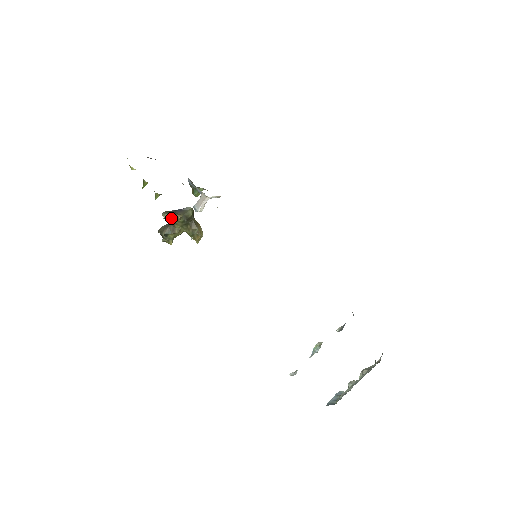
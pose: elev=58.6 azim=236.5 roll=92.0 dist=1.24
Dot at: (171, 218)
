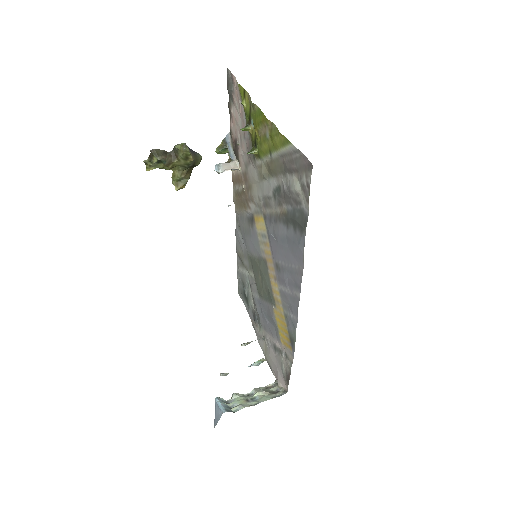
Dot at: (186, 154)
